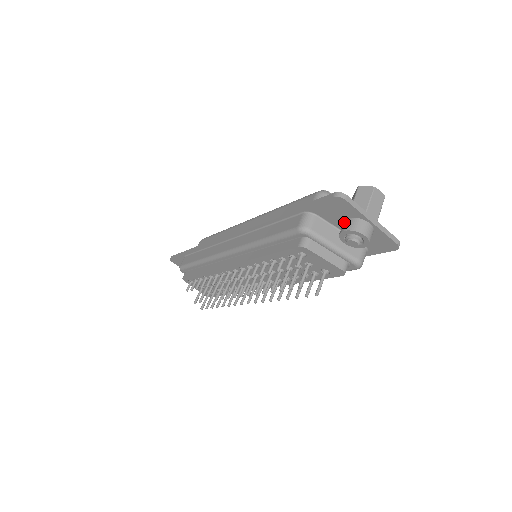
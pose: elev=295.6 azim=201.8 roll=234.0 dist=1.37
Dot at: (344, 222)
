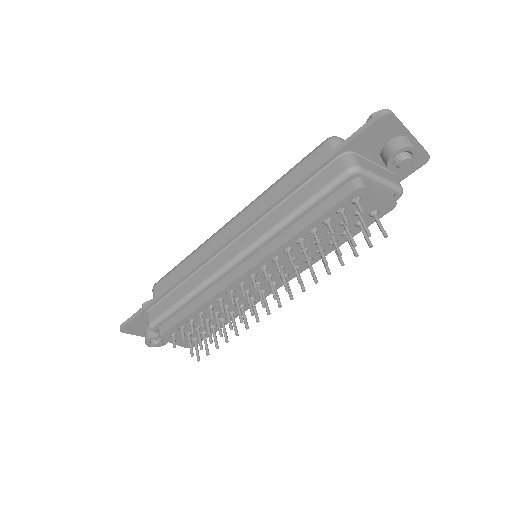
Dot at: (386, 147)
